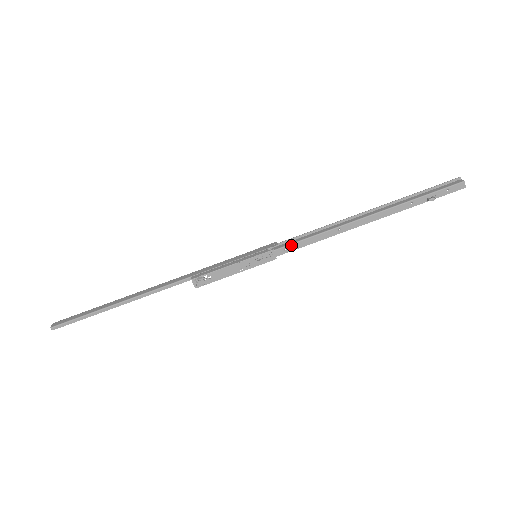
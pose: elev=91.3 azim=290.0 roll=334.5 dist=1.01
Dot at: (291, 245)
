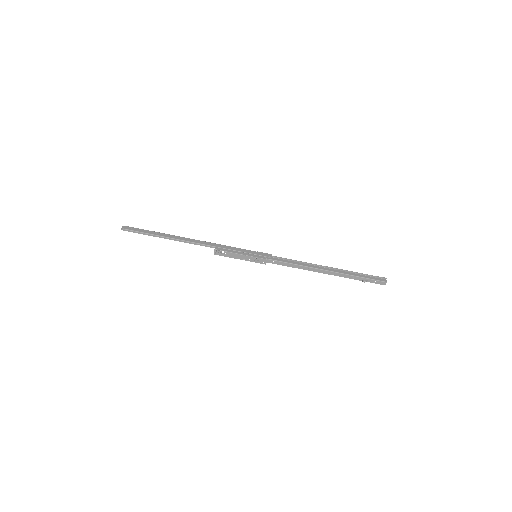
Dot at: (278, 261)
